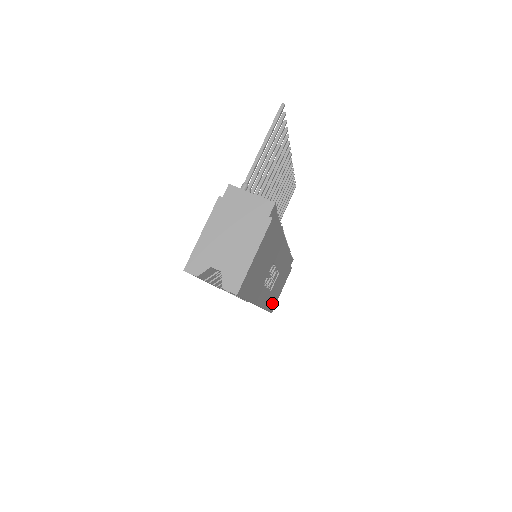
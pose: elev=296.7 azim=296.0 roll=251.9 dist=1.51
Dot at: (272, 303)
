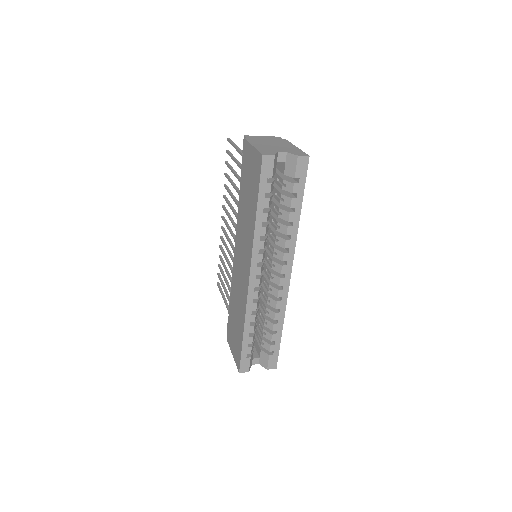
Dot at: occluded
